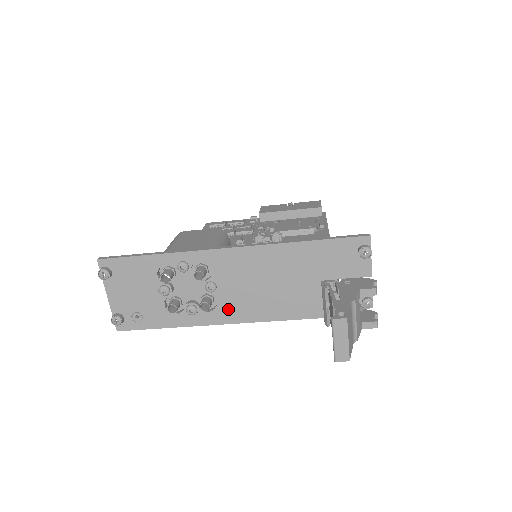
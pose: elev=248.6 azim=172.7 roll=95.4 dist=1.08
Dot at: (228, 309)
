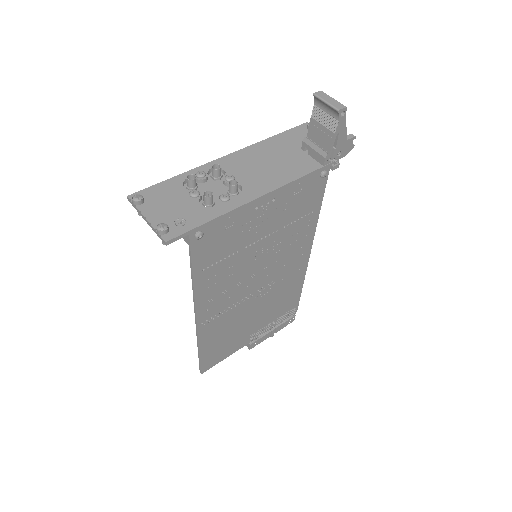
Dot at: (253, 187)
